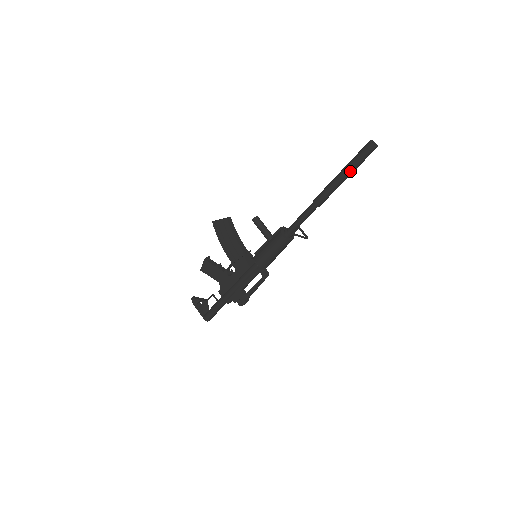
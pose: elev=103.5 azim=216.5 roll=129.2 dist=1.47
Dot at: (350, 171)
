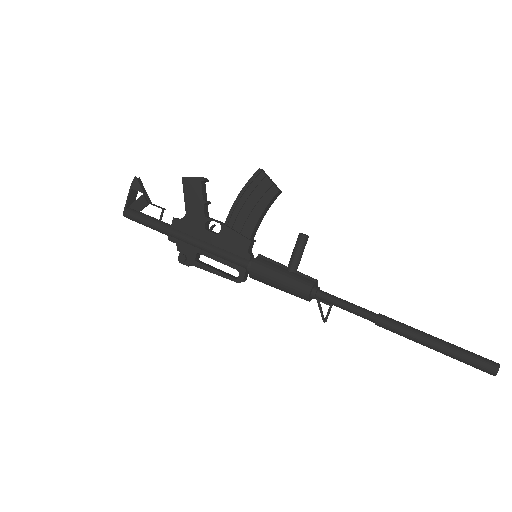
Dot at: (447, 353)
